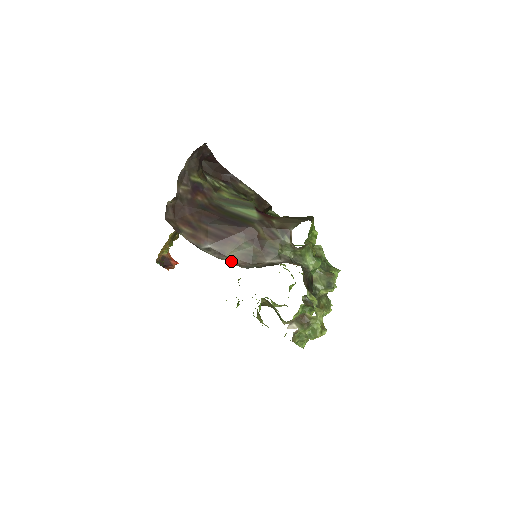
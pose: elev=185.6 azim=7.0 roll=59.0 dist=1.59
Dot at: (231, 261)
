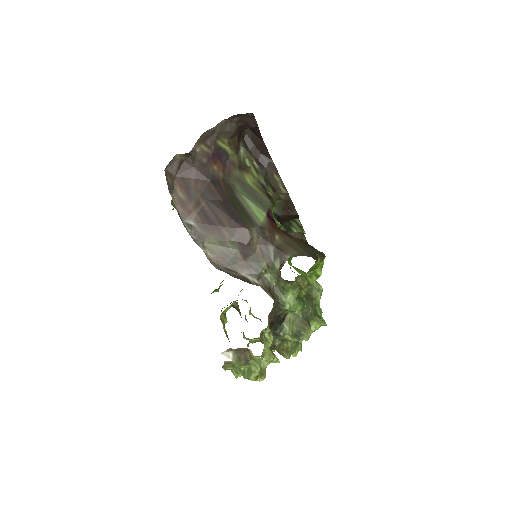
Dot at: (206, 252)
